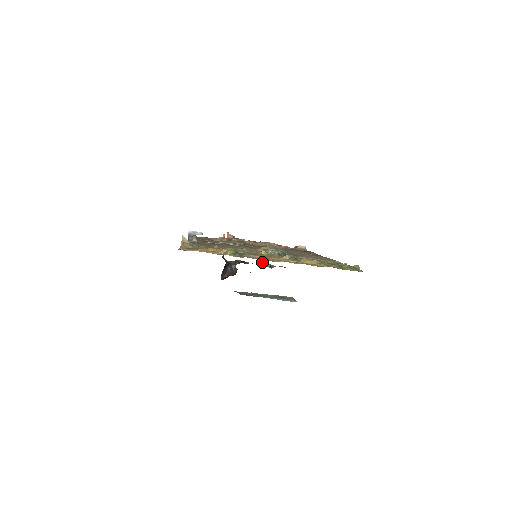
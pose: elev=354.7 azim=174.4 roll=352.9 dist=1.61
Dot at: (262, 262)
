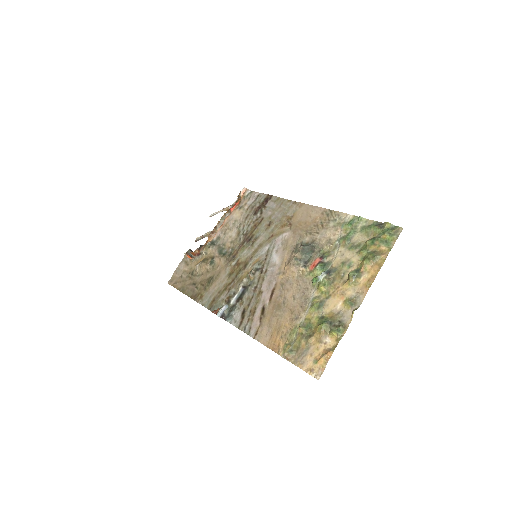
Dot at: occluded
